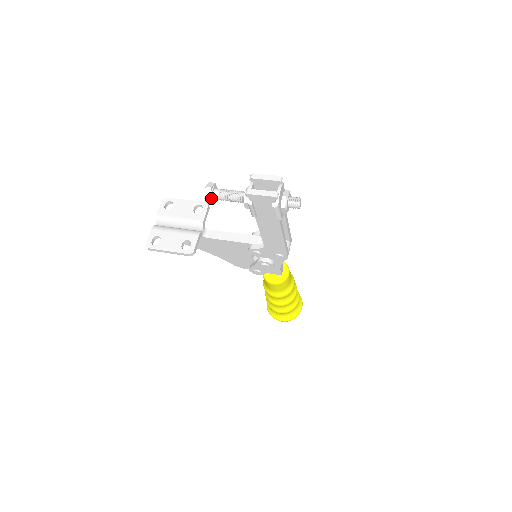
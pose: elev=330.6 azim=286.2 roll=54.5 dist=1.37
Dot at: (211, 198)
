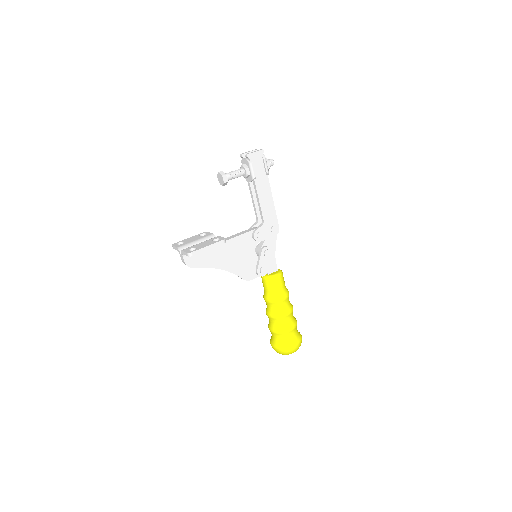
Dot at: (226, 176)
